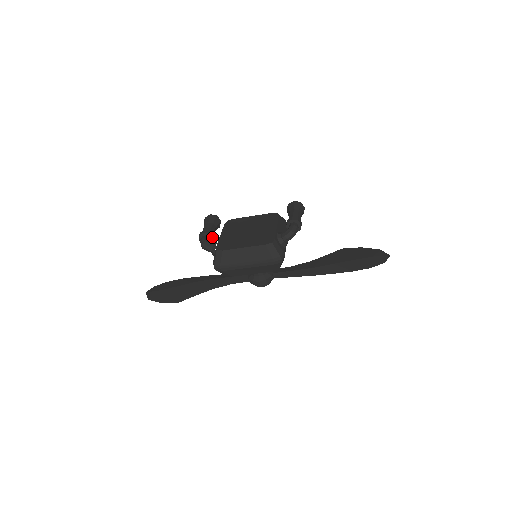
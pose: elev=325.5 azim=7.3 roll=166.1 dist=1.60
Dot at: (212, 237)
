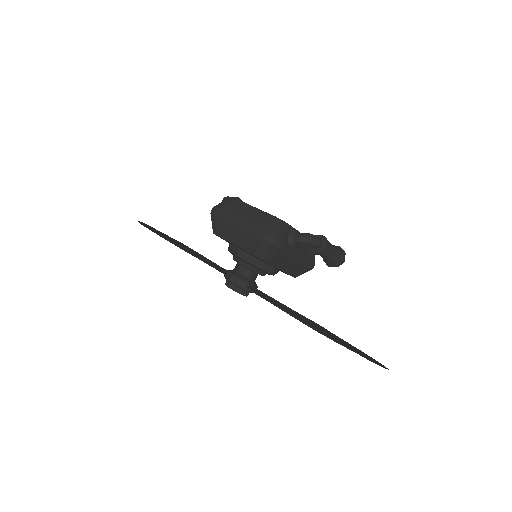
Dot at: occluded
